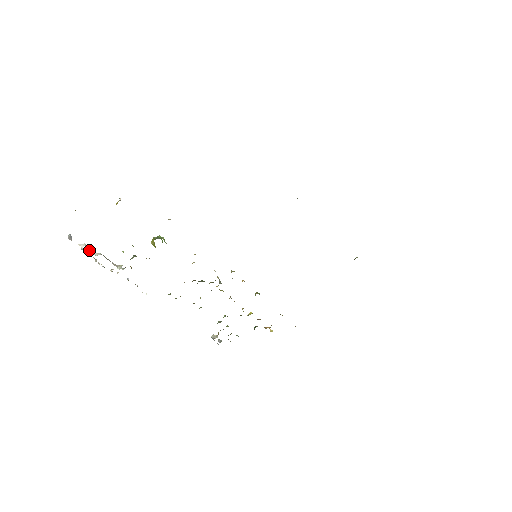
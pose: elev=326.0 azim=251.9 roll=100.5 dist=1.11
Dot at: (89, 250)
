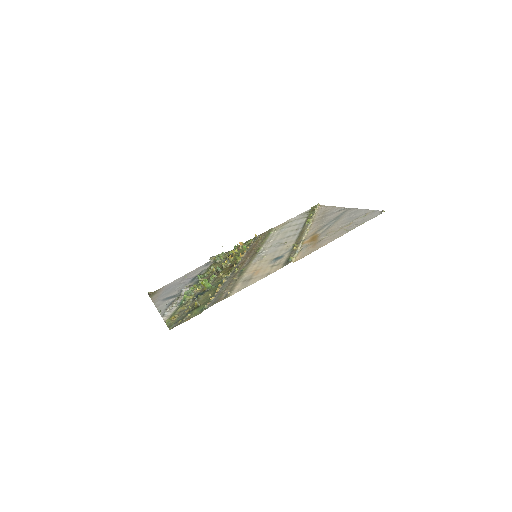
Dot at: (170, 308)
